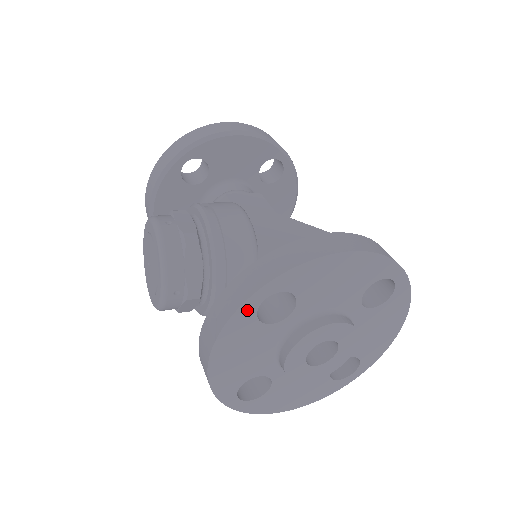
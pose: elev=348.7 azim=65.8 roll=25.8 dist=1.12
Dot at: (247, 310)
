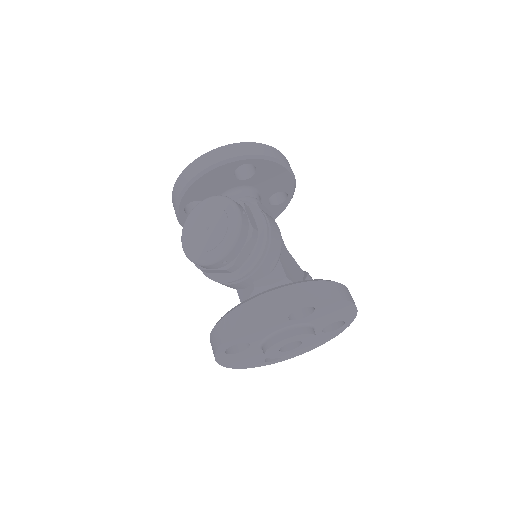
Dot at: (293, 308)
